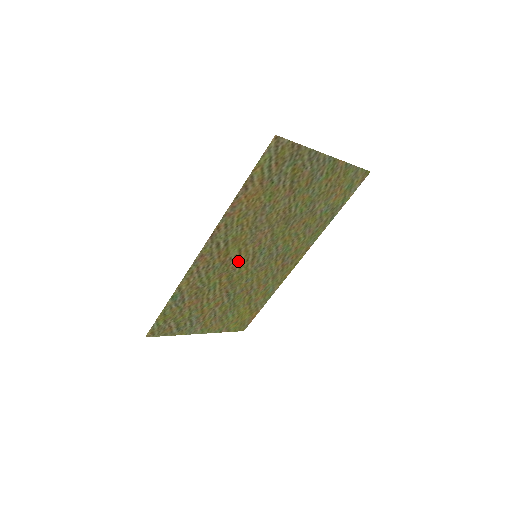
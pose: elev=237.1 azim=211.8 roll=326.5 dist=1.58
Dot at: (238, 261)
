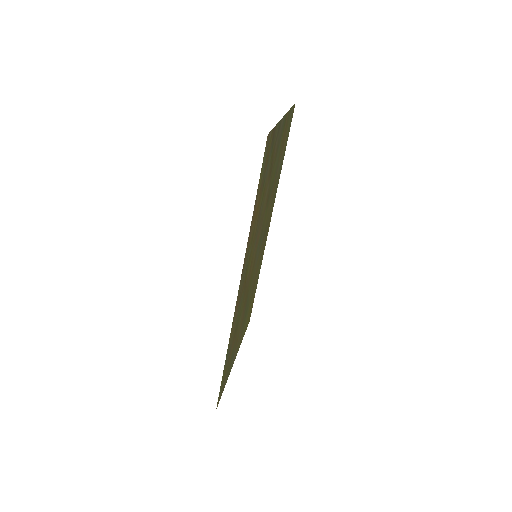
Dot at: (249, 274)
